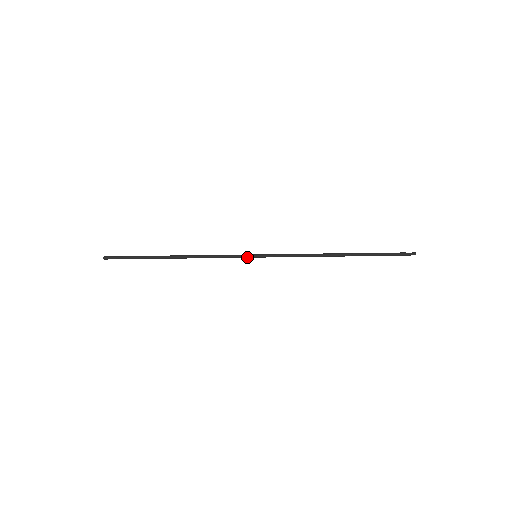
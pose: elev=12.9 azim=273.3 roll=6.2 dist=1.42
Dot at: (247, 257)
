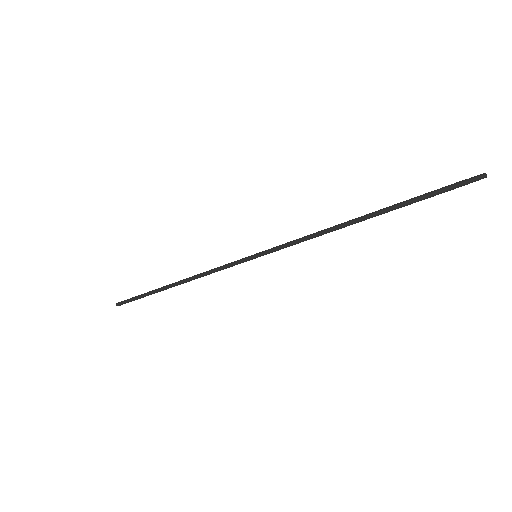
Dot at: (246, 260)
